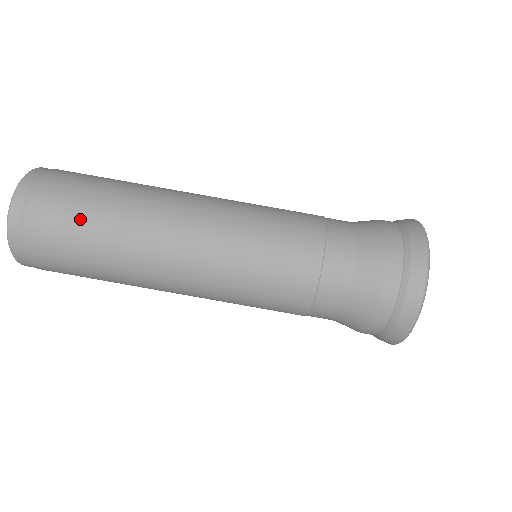
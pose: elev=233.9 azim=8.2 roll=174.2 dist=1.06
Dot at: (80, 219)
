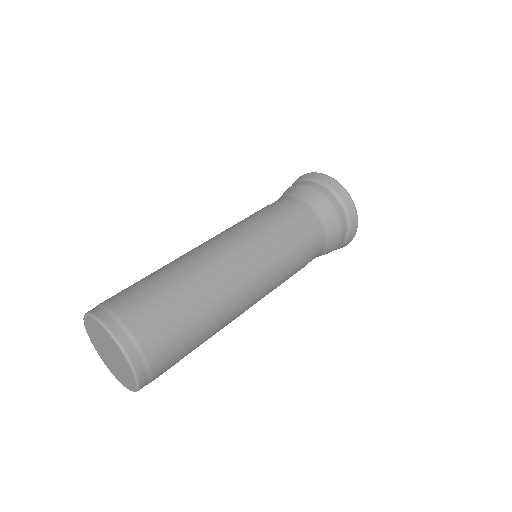
Dot at: (170, 306)
